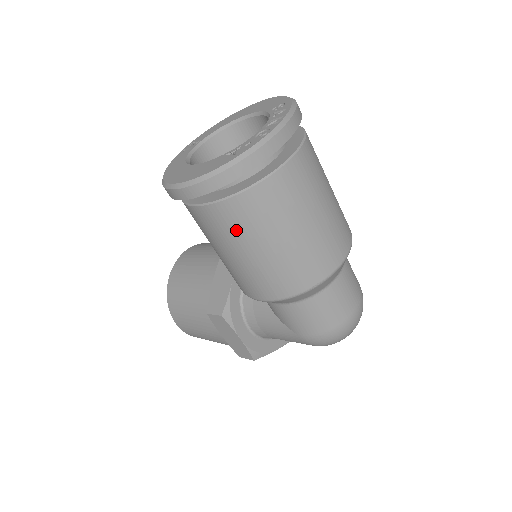
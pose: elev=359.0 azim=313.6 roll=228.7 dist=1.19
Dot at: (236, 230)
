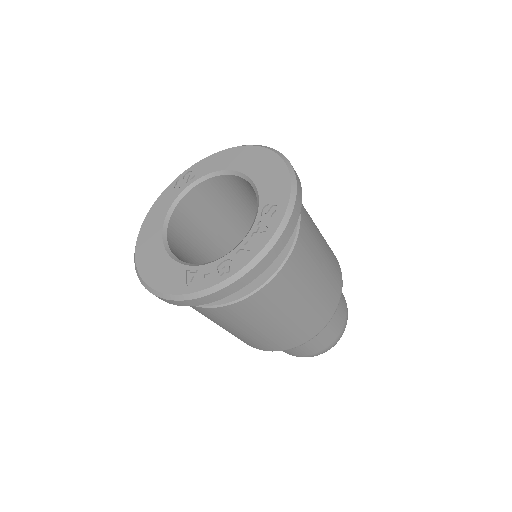
Dot at: occluded
